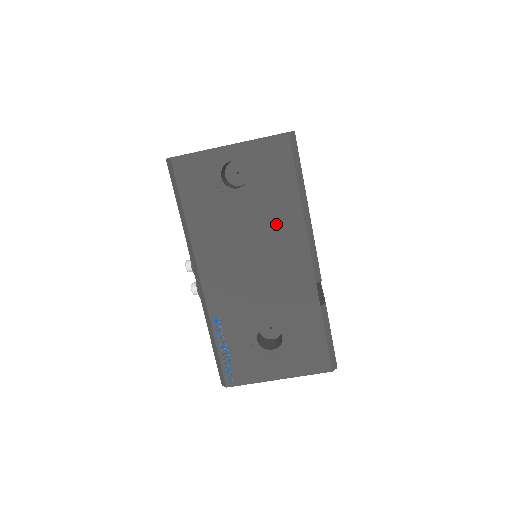
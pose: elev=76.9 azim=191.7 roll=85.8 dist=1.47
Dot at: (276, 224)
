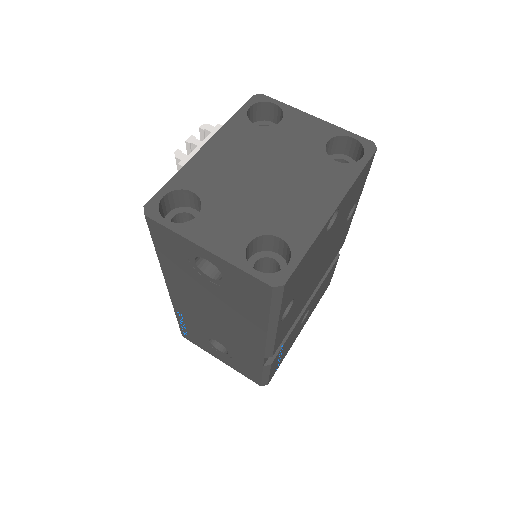
Dot at: (240, 316)
